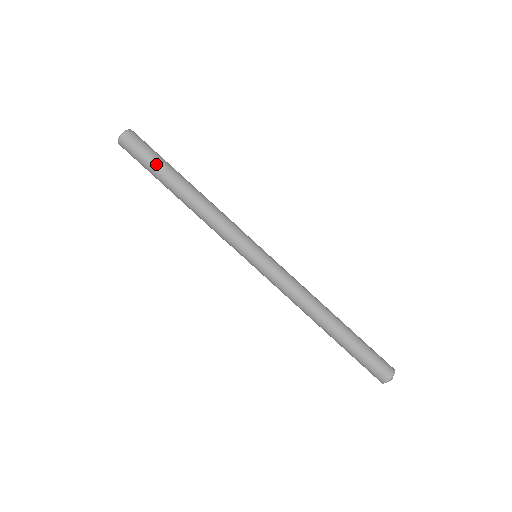
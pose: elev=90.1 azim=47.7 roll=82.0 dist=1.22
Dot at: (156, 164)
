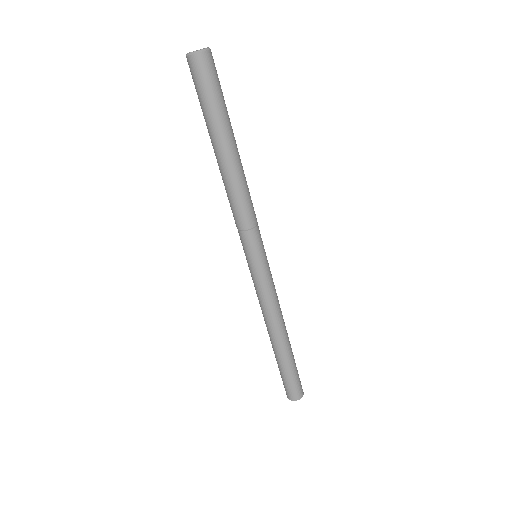
Dot at: (222, 111)
